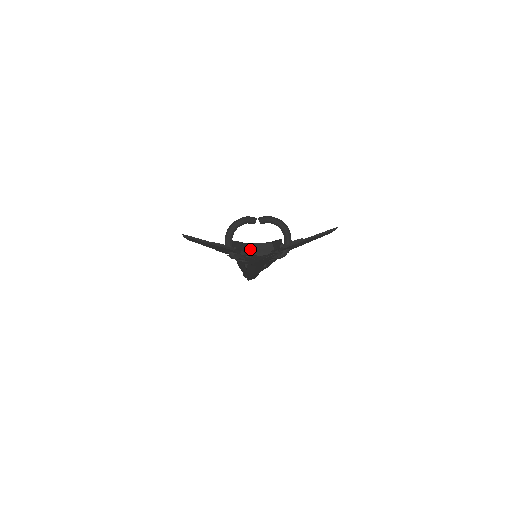
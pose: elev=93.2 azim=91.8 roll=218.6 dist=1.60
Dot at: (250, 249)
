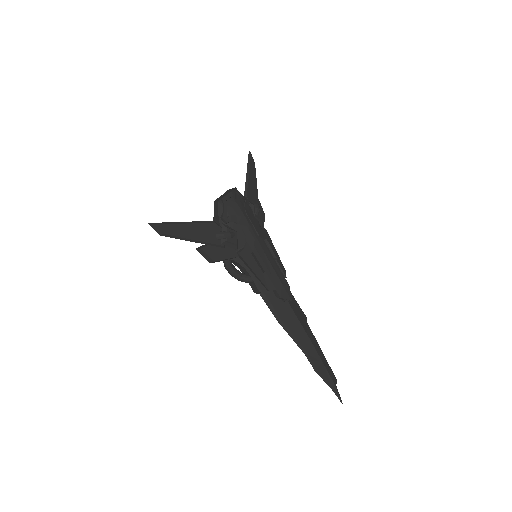
Dot at: (219, 200)
